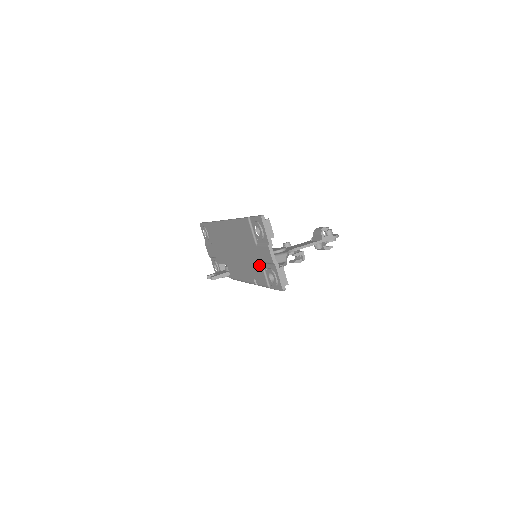
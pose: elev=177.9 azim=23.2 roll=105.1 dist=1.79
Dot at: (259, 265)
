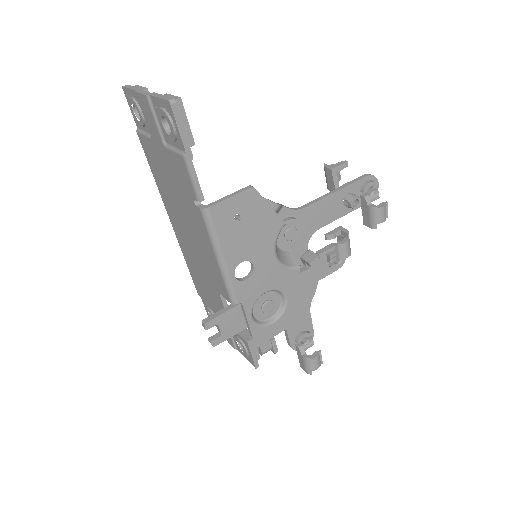
Dot at: (169, 157)
